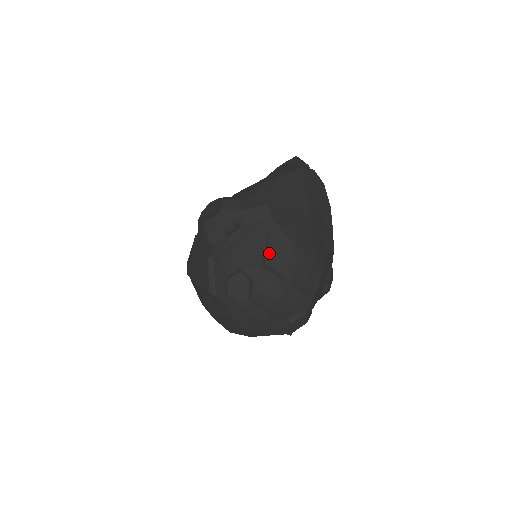
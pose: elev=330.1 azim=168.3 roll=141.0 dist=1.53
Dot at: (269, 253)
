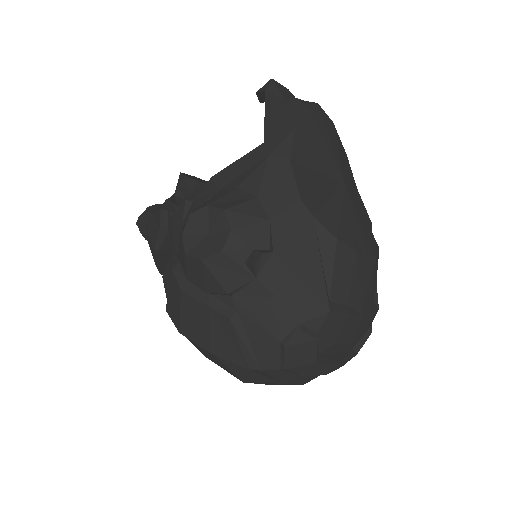
Dot at: (331, 283)
